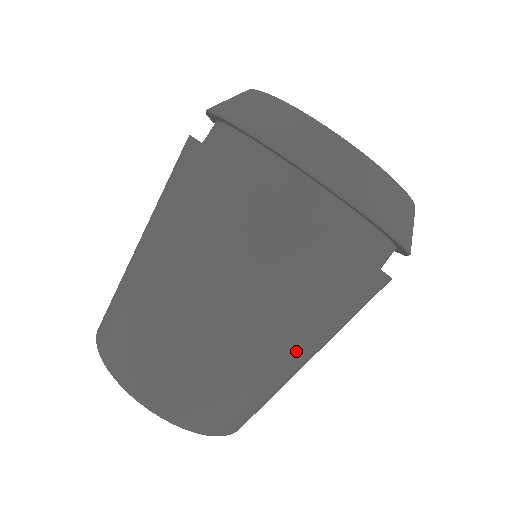
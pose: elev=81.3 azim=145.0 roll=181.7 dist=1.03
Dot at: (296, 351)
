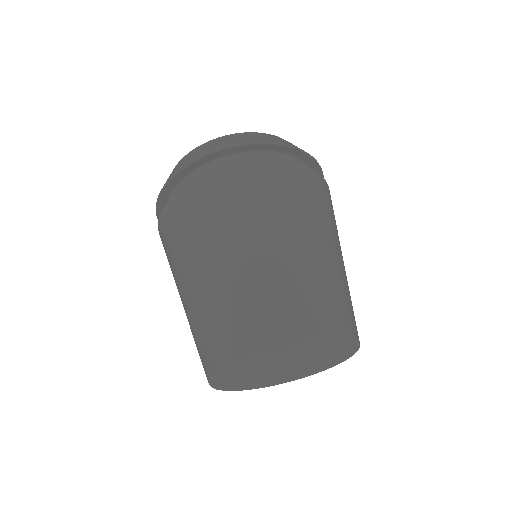
Dot at: (322, 240)
